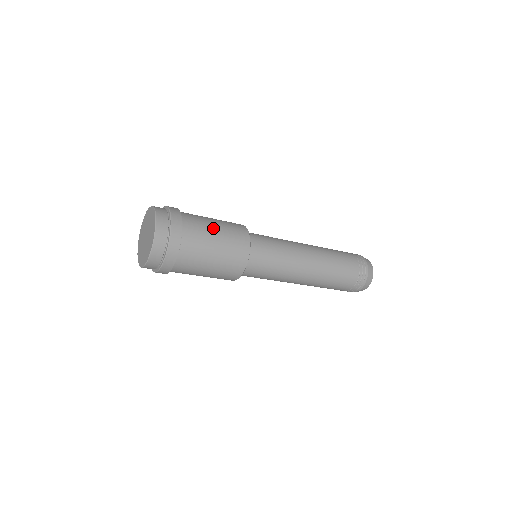
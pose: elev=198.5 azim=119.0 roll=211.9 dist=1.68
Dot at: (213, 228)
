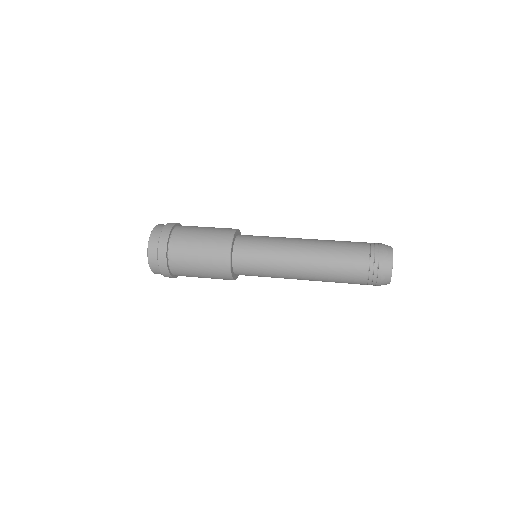
Dot at: (195, 250)
